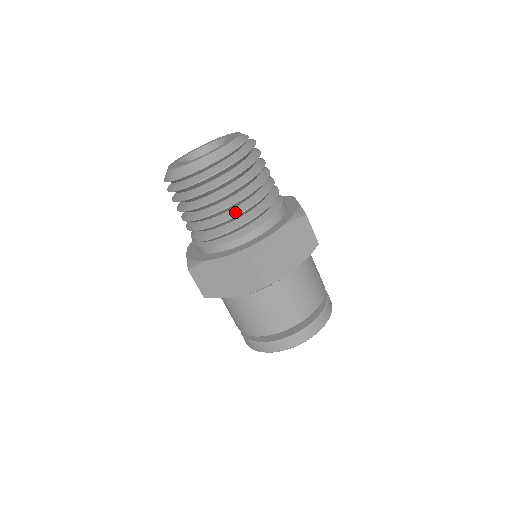
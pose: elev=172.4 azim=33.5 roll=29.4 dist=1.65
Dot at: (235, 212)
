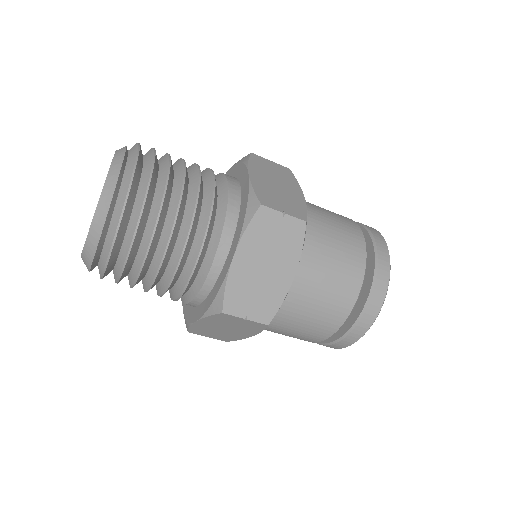
Dot at: (172, 267)
